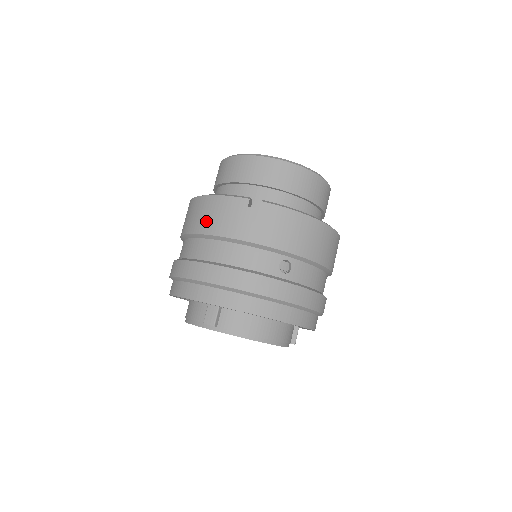
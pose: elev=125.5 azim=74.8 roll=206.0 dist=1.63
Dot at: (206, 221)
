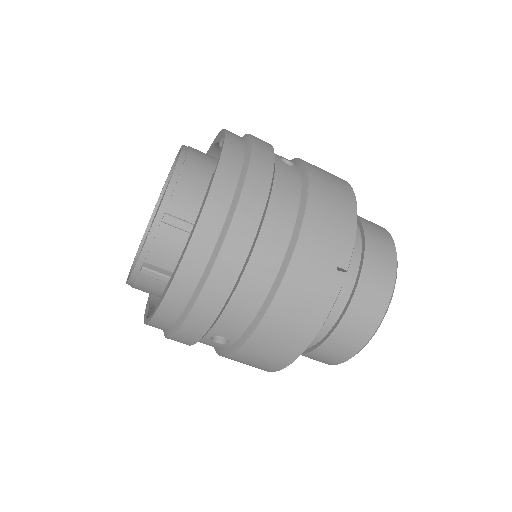
Dot at: occluded
